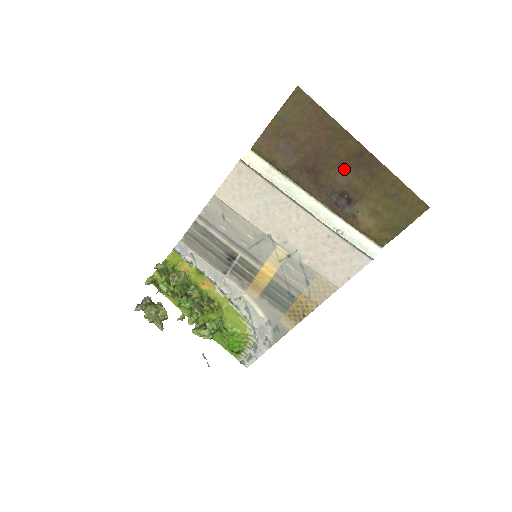
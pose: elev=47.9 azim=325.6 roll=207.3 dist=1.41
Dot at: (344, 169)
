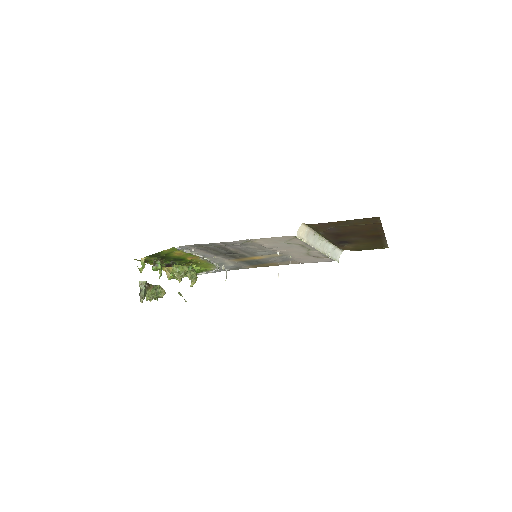
Dot at: (361, 237)
